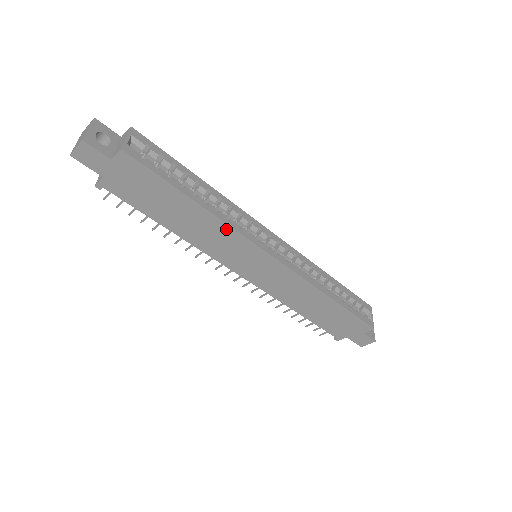
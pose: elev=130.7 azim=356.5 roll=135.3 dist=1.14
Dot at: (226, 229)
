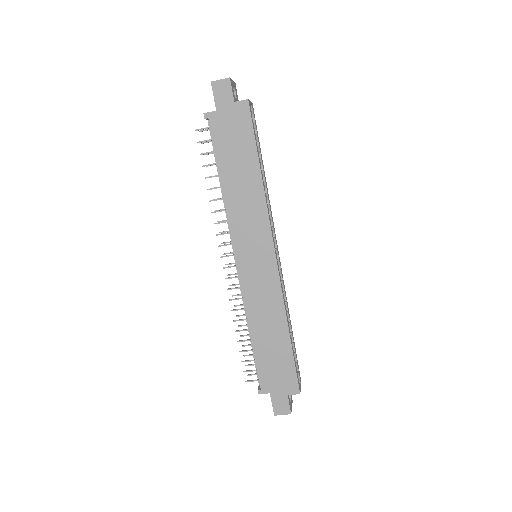
Dot at: (262, 207)
